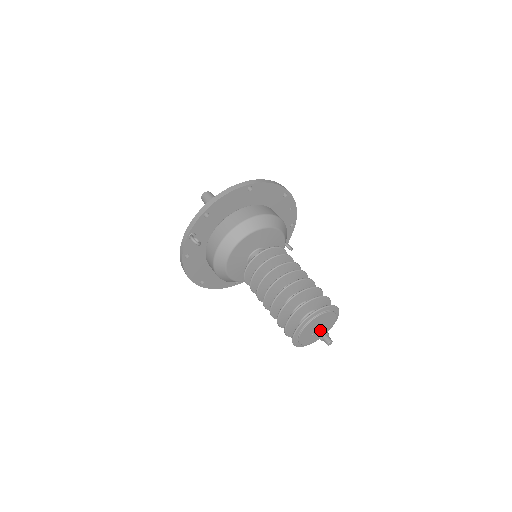
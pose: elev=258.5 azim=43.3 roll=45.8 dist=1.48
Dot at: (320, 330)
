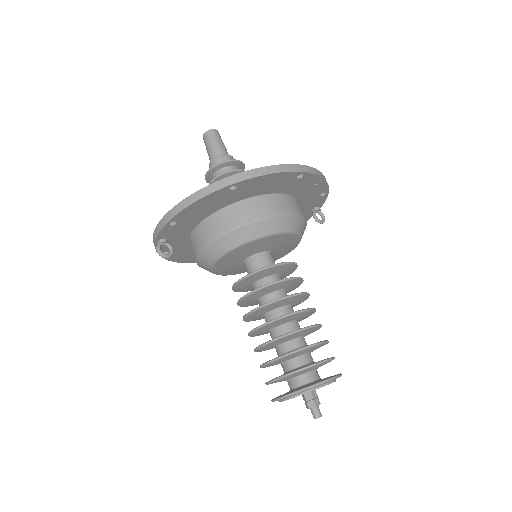
Dot at: (308, 399)
